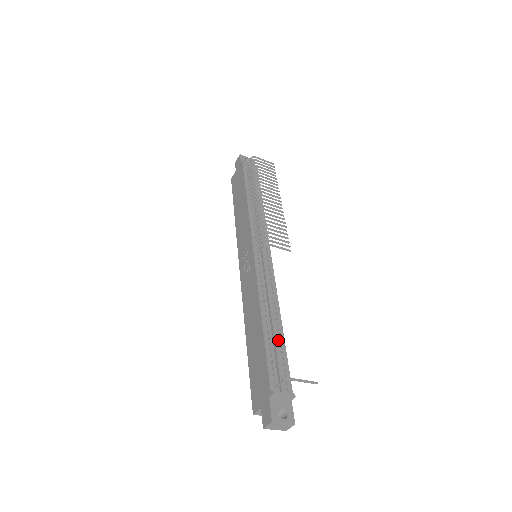
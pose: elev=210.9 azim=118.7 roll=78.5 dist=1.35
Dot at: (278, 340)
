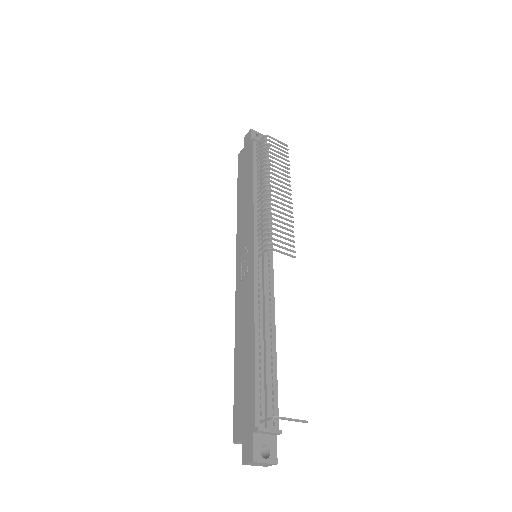
Dot at: (270, 365)
